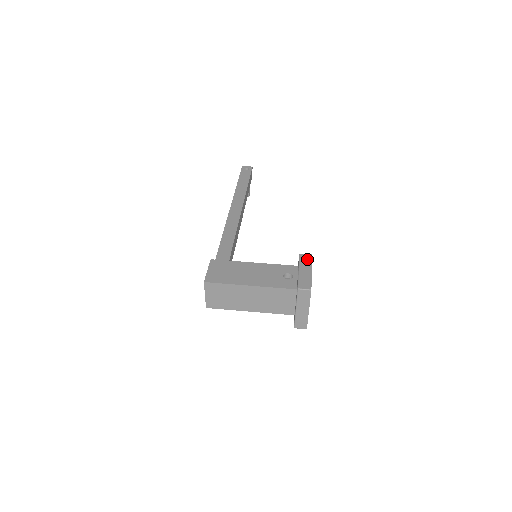
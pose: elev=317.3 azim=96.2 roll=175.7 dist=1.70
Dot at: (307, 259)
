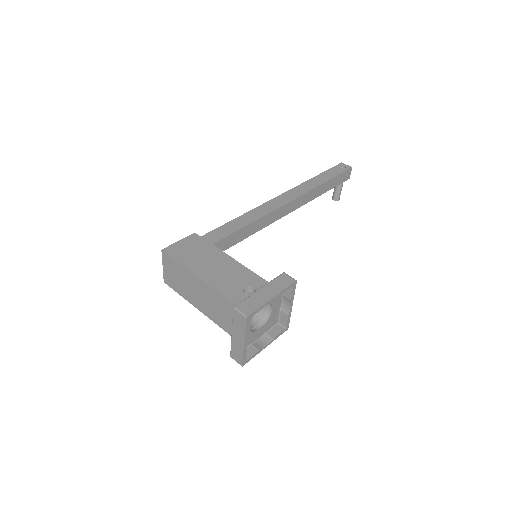
Dot at: (284, 282)
